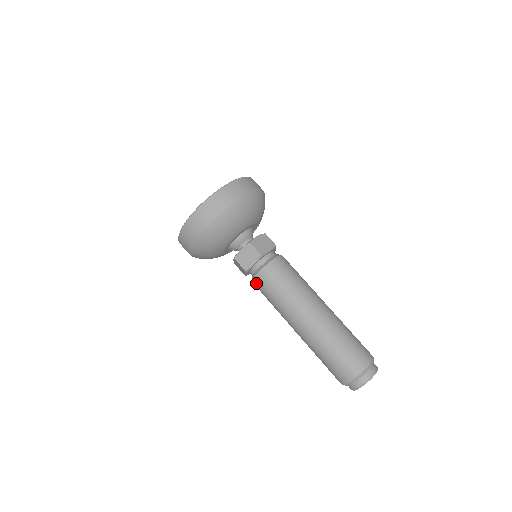
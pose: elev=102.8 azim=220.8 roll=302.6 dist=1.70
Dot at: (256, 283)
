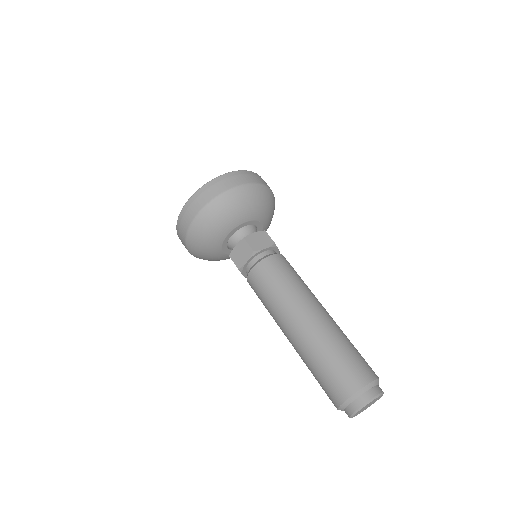
Dot at: (250, 283)
